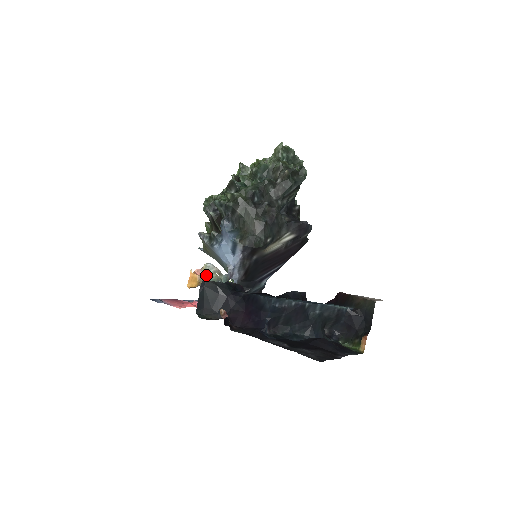
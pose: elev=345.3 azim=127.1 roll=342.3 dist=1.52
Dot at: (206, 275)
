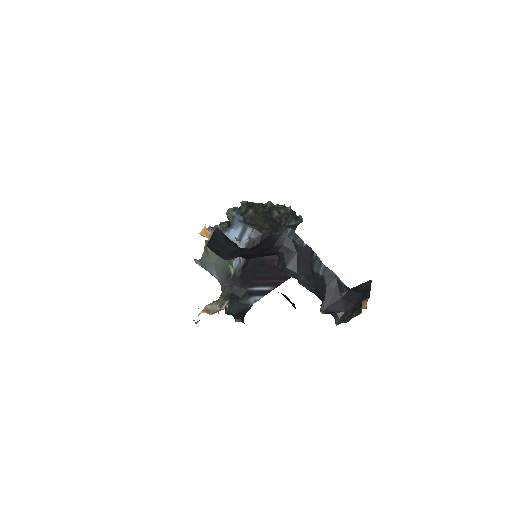
Dot at: occluded
